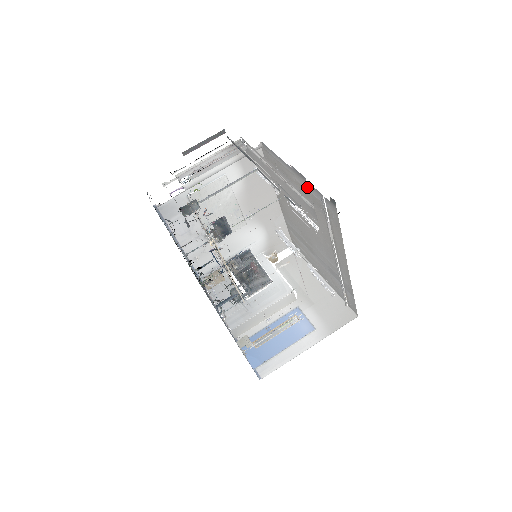
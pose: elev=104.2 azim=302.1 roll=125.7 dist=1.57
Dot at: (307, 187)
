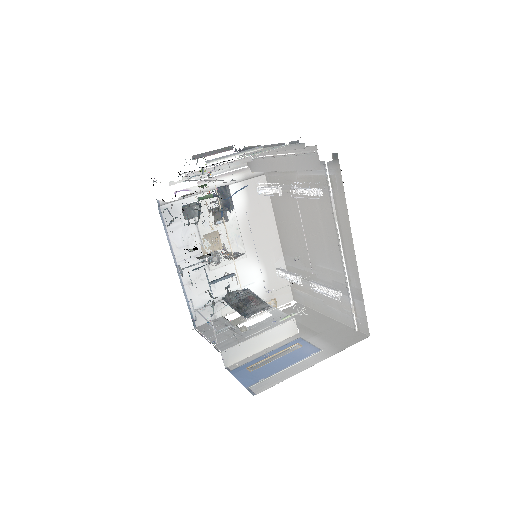
Dot at: (309, 171)
